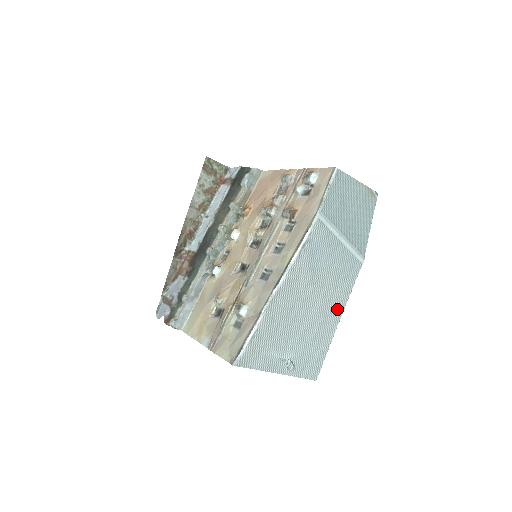
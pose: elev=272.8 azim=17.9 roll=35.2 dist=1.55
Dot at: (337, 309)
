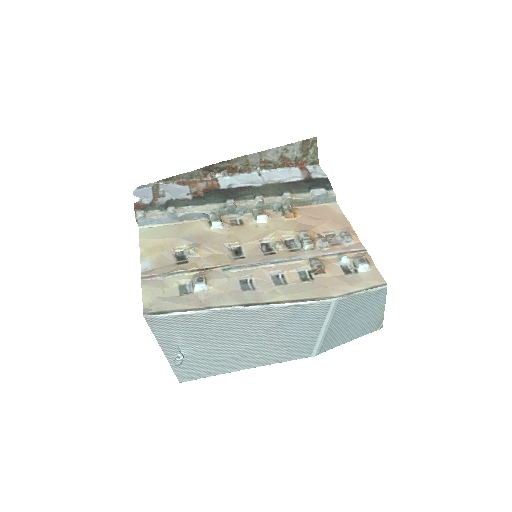
Dot at: (256, 361)
